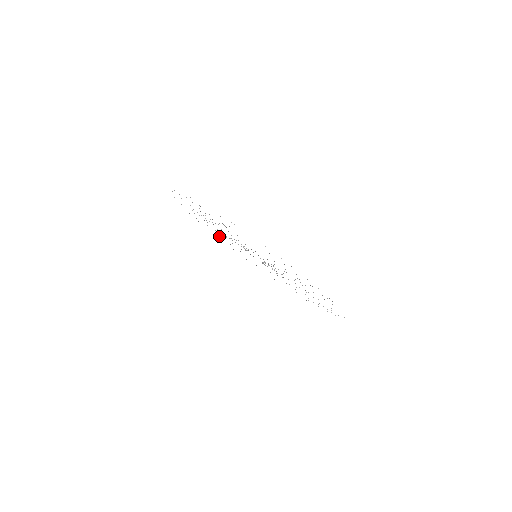
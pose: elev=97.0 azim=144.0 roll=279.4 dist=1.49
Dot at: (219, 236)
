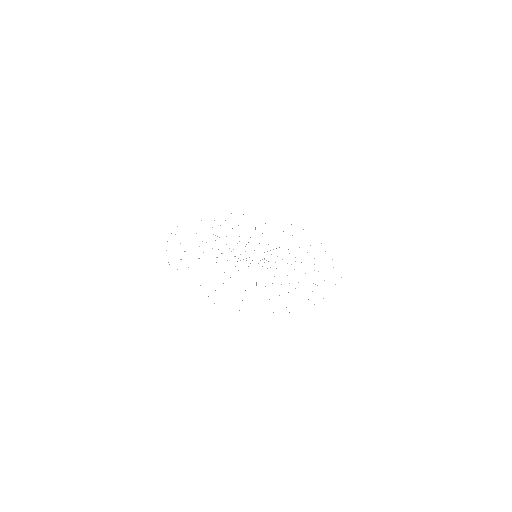
Dot at: occluded
